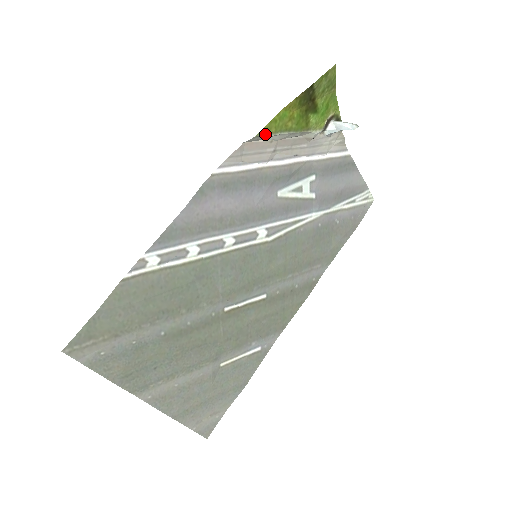
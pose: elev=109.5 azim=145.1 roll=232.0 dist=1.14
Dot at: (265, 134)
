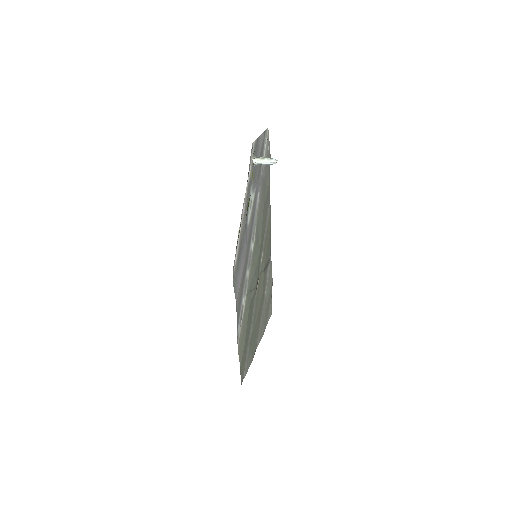
Dot at: occluded
